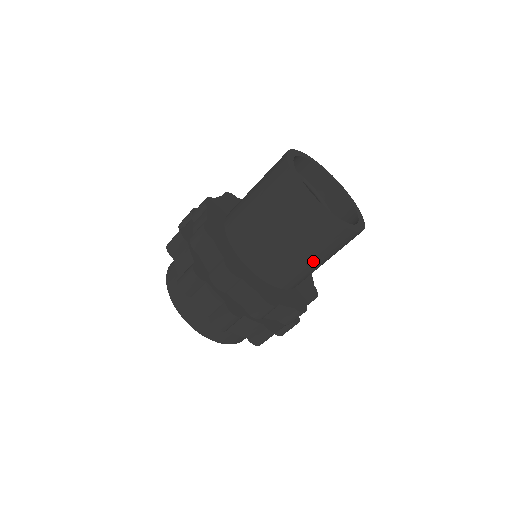
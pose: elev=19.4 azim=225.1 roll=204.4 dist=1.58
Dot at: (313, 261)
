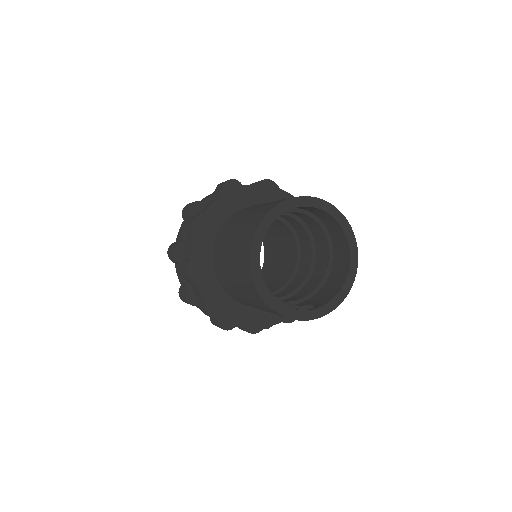
Dot at: occluded
